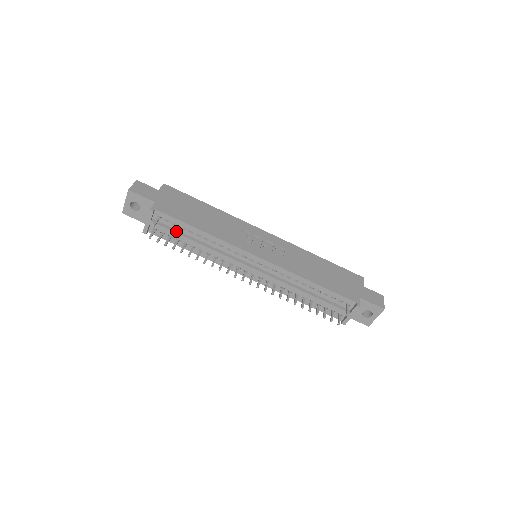
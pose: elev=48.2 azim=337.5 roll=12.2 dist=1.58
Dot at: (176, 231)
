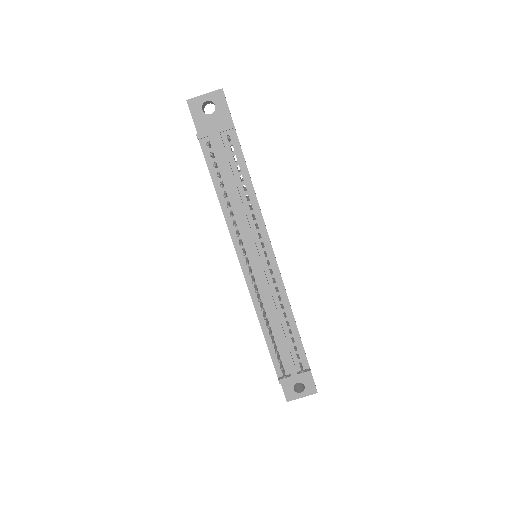
Dot at: (230, 165)
